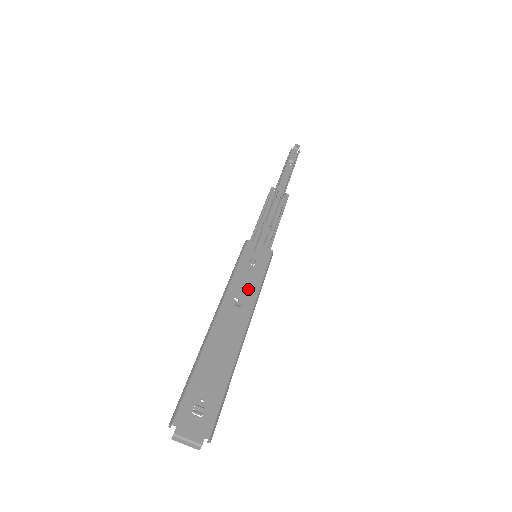
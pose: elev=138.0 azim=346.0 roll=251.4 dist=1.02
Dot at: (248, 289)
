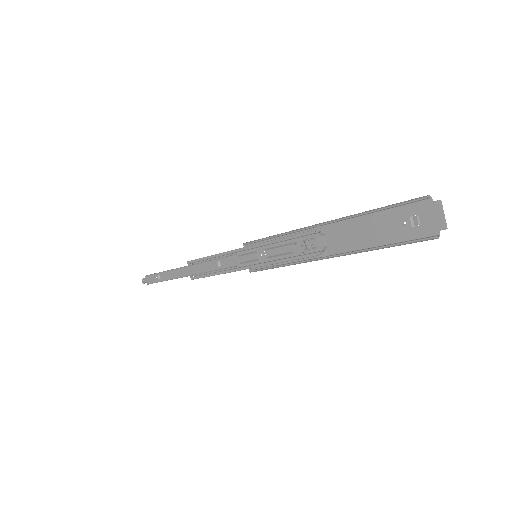
Dot at: (293, 252)
